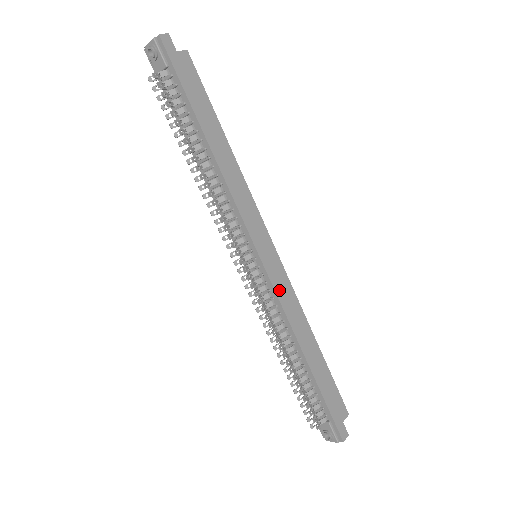
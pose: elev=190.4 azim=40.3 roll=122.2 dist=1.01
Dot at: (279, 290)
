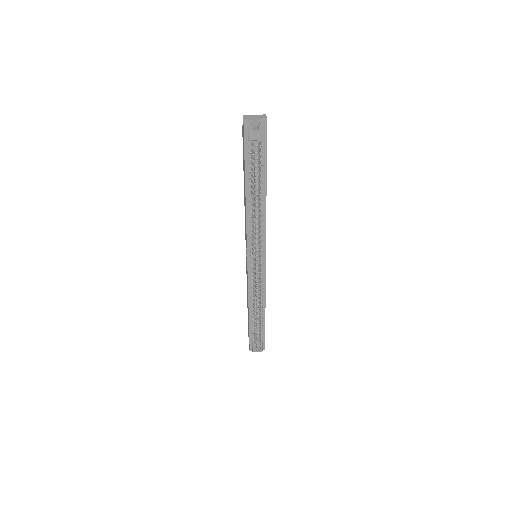
Dot at: (265, 275)
